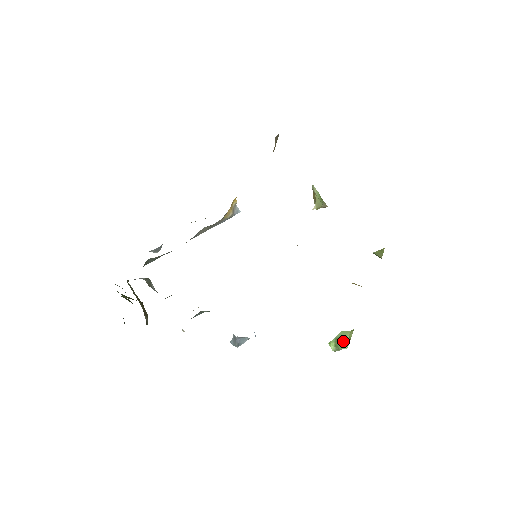
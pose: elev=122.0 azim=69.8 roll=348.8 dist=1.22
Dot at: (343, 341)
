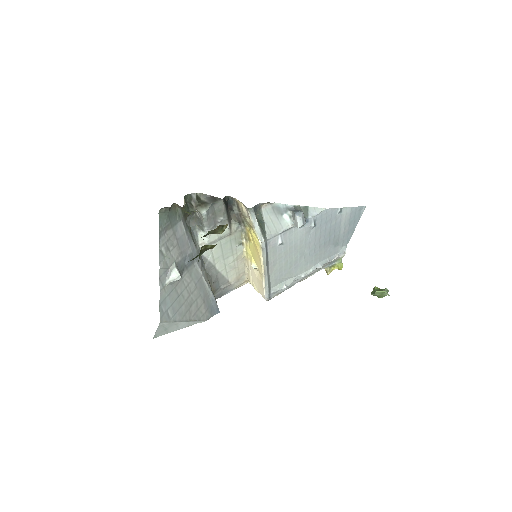
Dot at: (378, 289)
